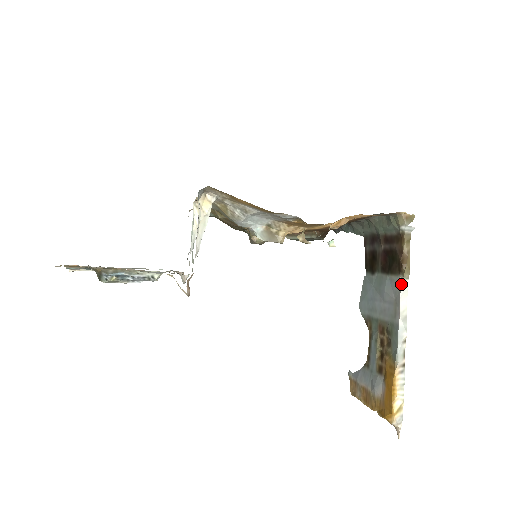
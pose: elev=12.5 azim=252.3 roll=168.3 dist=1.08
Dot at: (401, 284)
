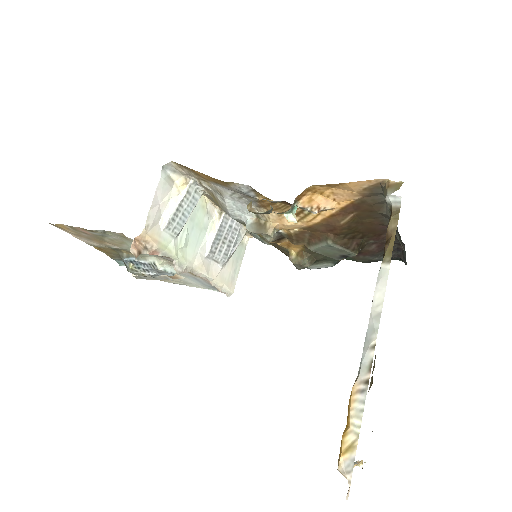
Dot at: (379, 270)
